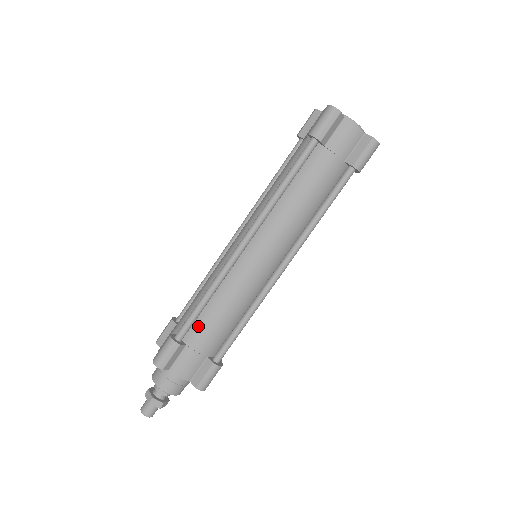
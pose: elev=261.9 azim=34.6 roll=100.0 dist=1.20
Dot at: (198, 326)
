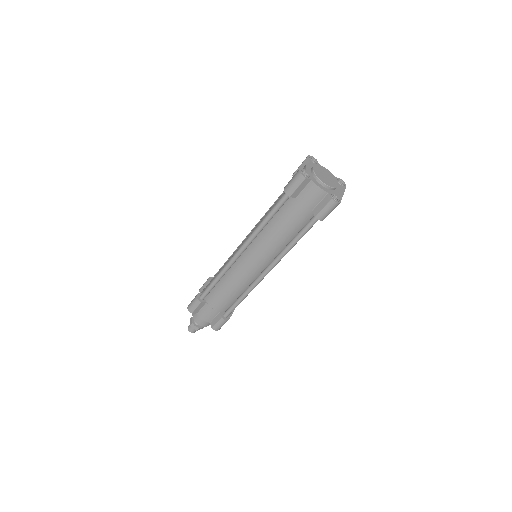
Dot at: (213, 294)
